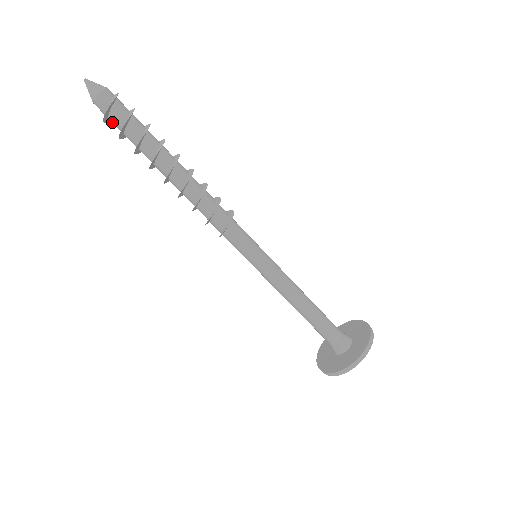
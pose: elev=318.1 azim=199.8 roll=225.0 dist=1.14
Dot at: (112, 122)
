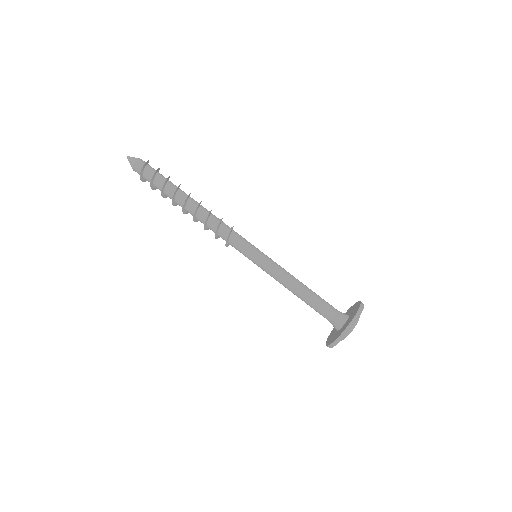
Dot at: (145, 178)
